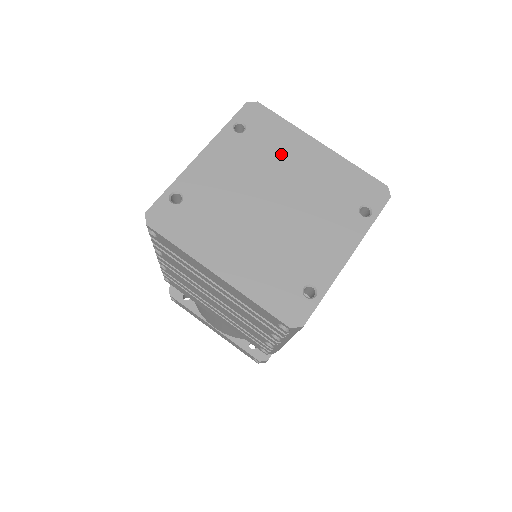
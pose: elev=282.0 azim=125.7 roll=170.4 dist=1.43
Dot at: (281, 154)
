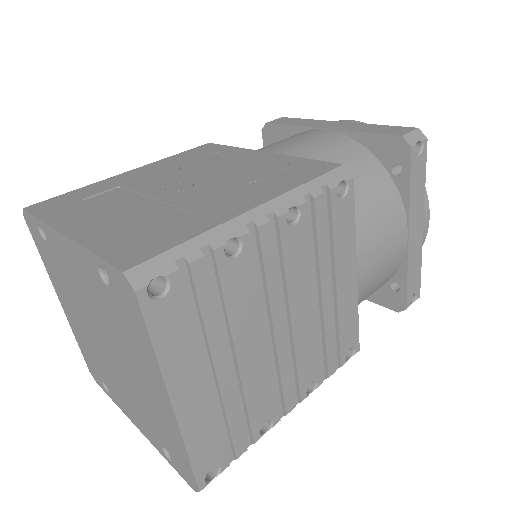
Dot at: (130, 347)
